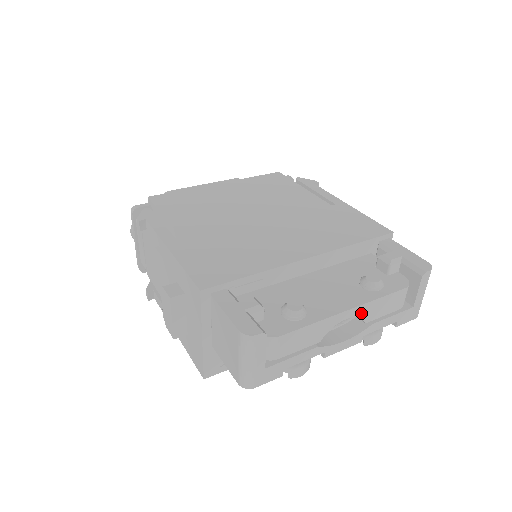
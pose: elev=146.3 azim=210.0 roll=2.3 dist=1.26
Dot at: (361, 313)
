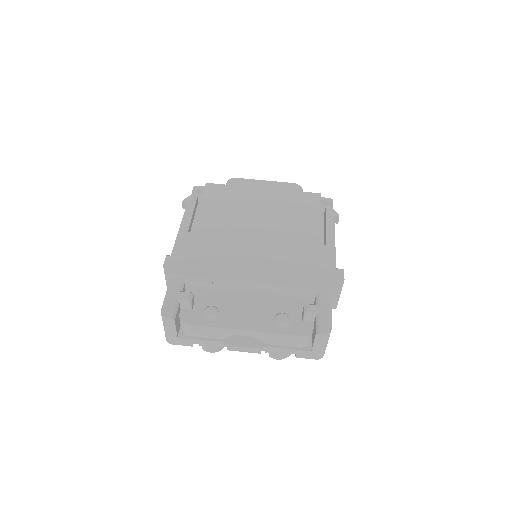
Dot at: (259, 336)
